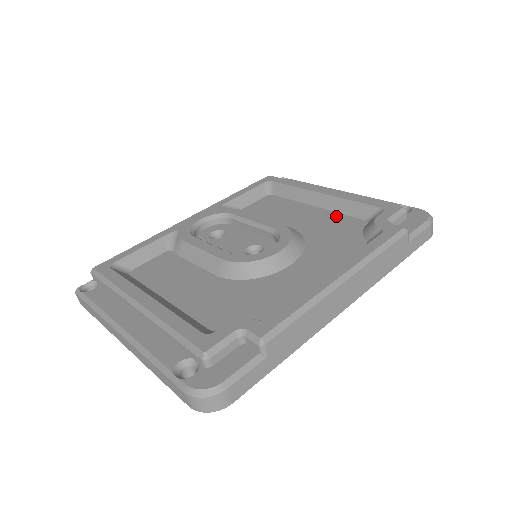
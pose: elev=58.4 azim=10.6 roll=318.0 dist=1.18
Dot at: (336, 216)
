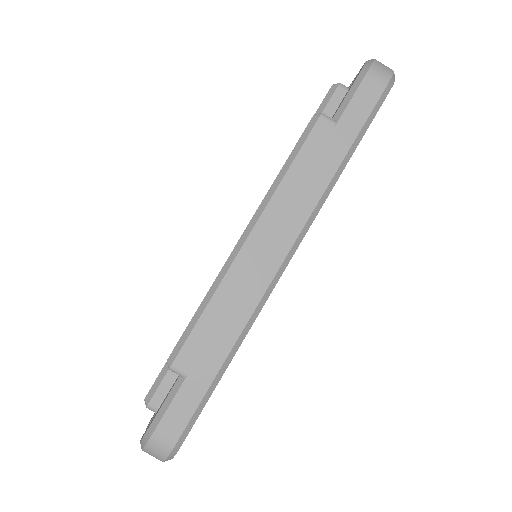
Dot at: occluded
